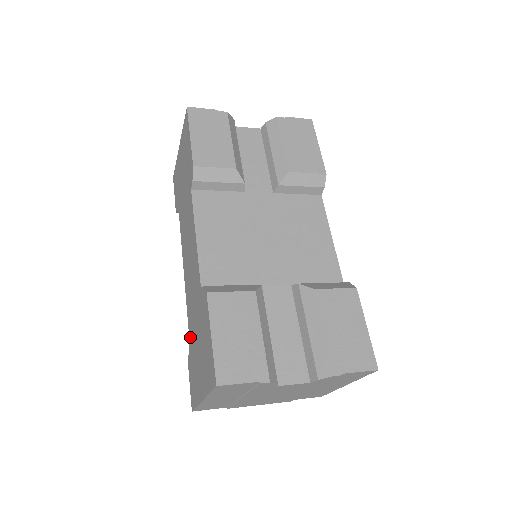
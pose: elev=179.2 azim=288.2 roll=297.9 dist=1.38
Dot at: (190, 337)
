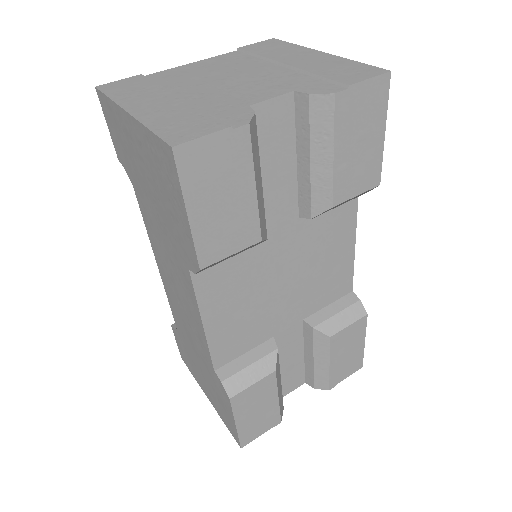
Dot at: (179, 332)
